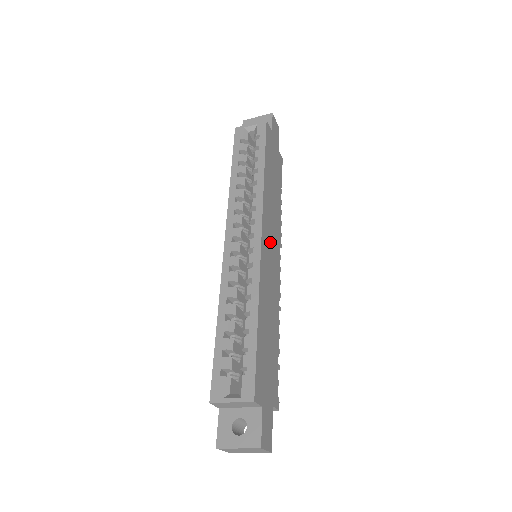
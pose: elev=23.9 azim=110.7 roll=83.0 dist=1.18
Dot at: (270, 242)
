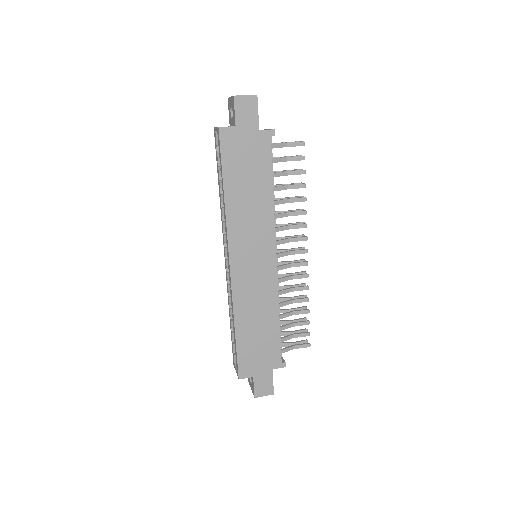
Dot at: (250, 256)
